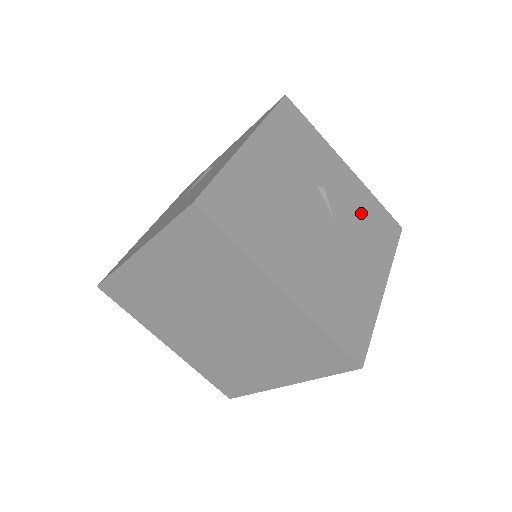
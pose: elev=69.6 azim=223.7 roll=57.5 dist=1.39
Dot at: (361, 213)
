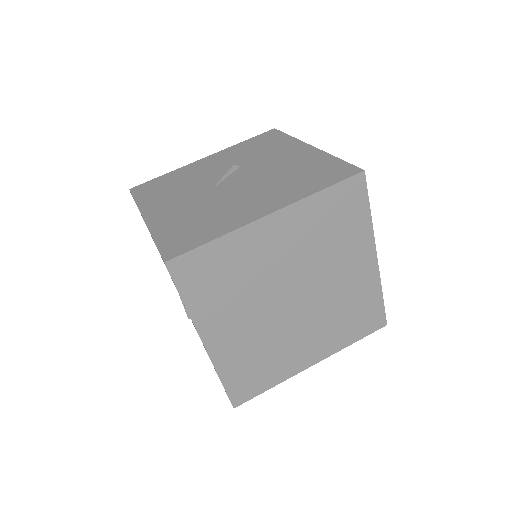
Dot at: occluded
